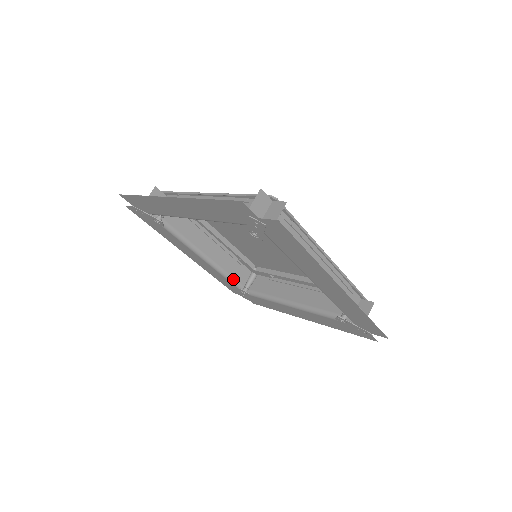
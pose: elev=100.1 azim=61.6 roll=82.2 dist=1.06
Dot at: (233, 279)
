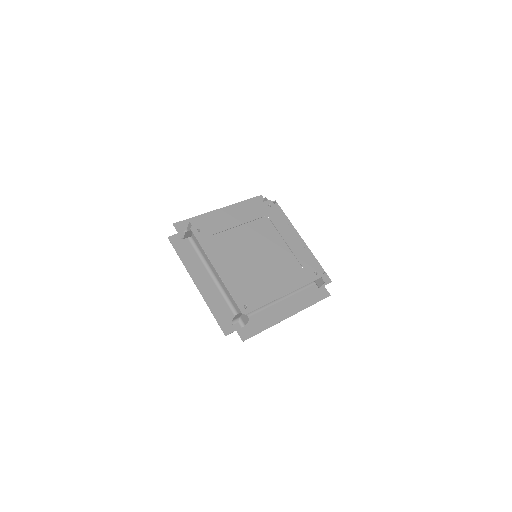
Dot at: occluded
